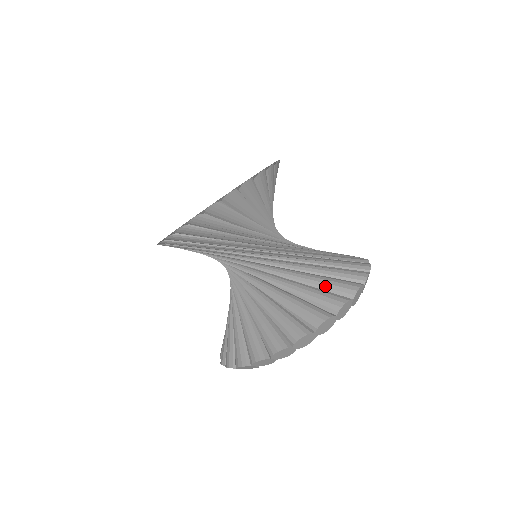
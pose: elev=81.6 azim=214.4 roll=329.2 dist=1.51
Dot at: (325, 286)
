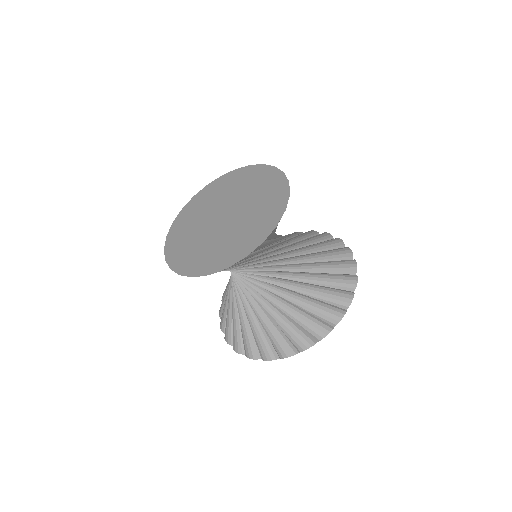
Dot at: (324, 299)
